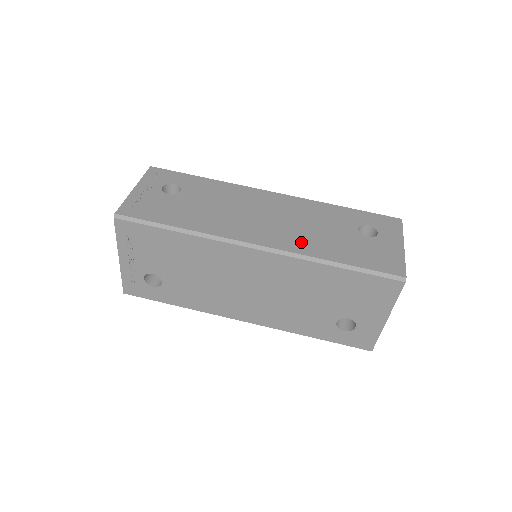
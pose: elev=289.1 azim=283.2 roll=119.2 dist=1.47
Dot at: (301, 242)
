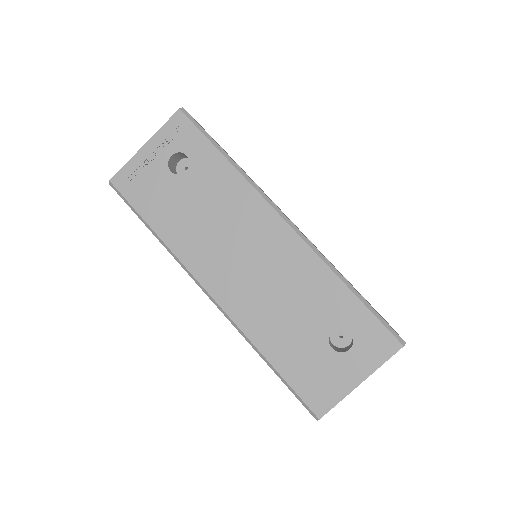
Dot at: (253, 315)
